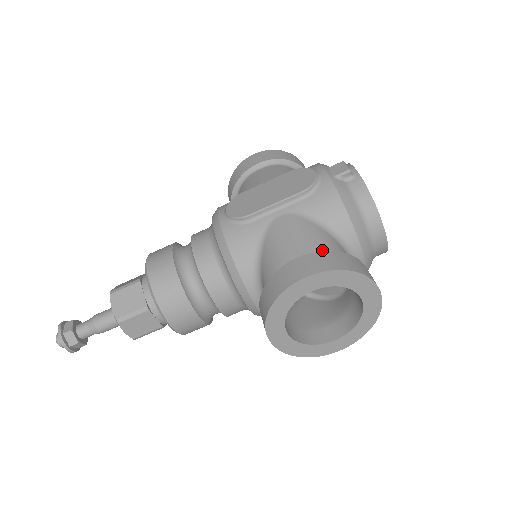
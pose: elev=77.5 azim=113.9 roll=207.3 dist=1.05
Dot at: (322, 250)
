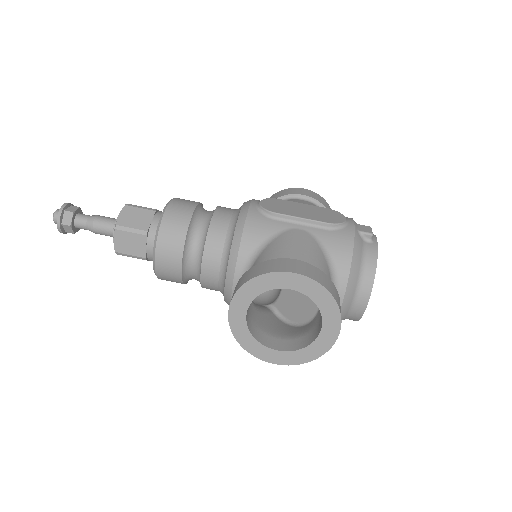
Dot at: occluded
